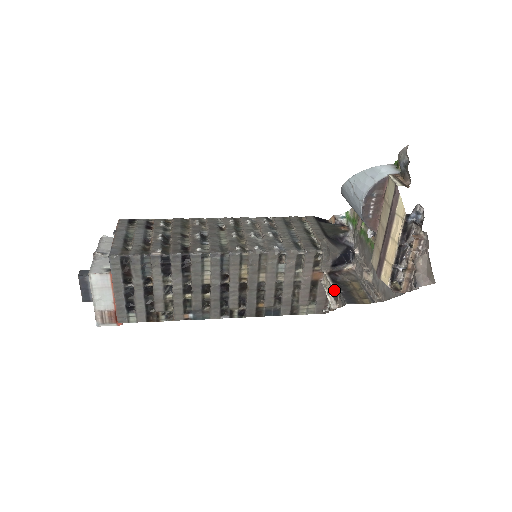
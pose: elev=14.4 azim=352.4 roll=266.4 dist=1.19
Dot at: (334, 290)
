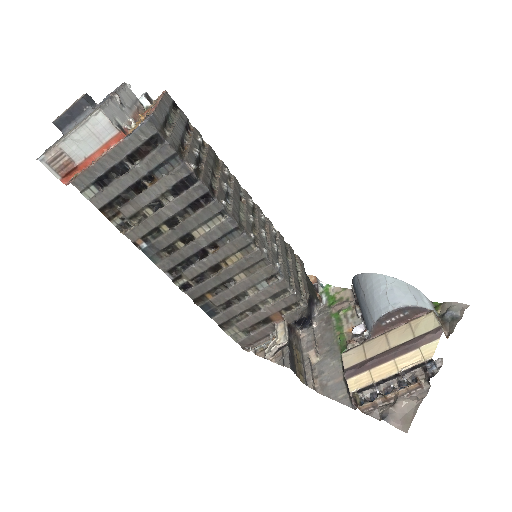
Dot at: (285, 345)
